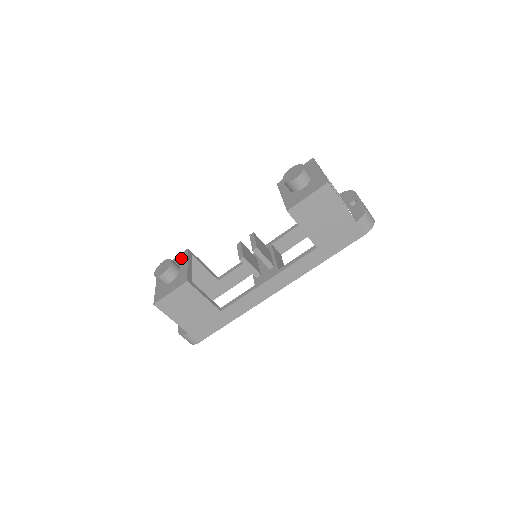
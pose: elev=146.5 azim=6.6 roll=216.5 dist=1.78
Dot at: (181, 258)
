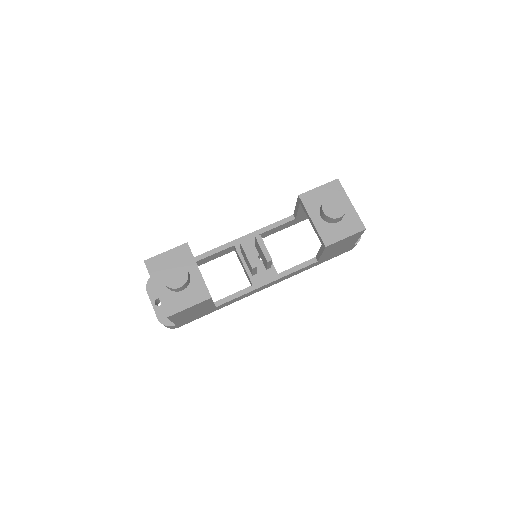
Dot at: (183, 256)
